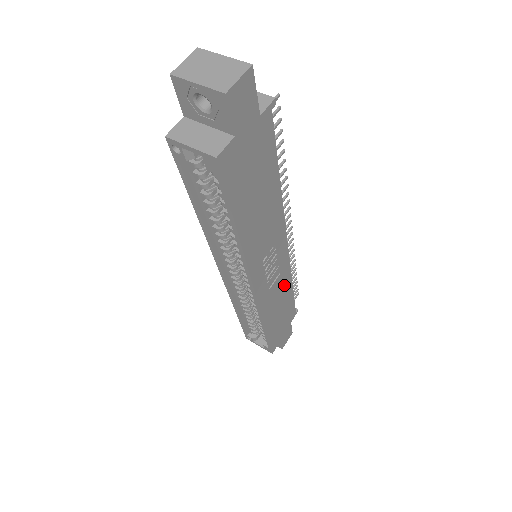
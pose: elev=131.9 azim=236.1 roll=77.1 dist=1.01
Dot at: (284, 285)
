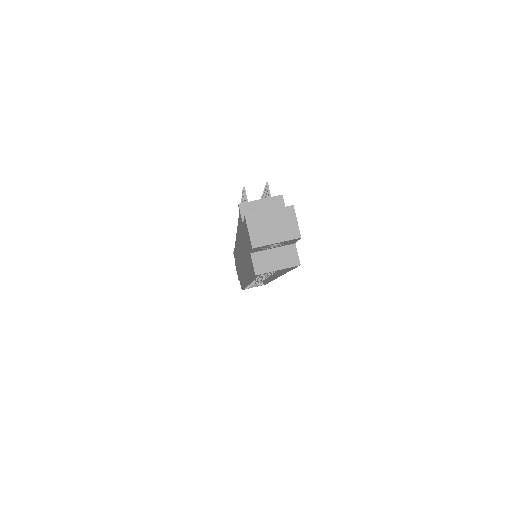
Dot at: occluded
